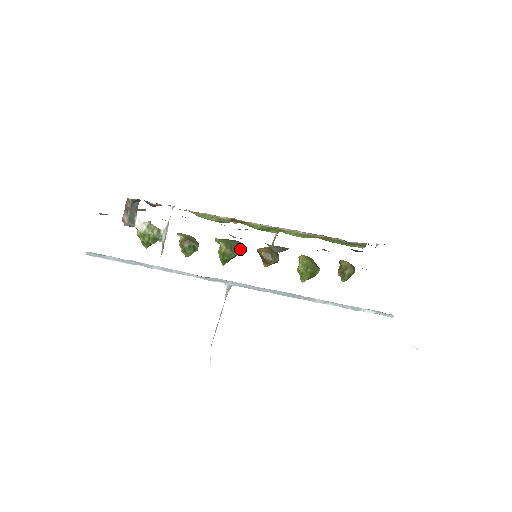
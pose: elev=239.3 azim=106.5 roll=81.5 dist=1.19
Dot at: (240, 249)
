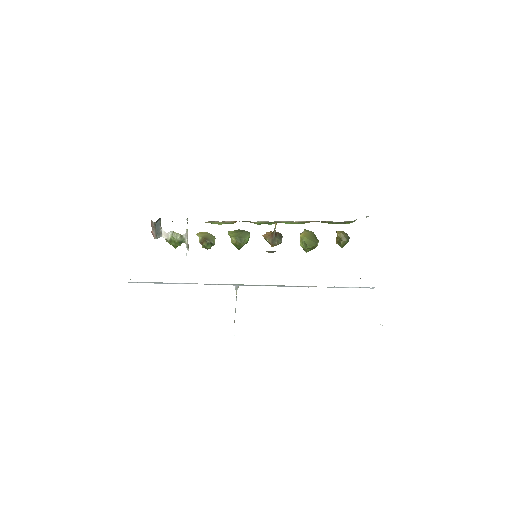
Dot at: (248, 238)
